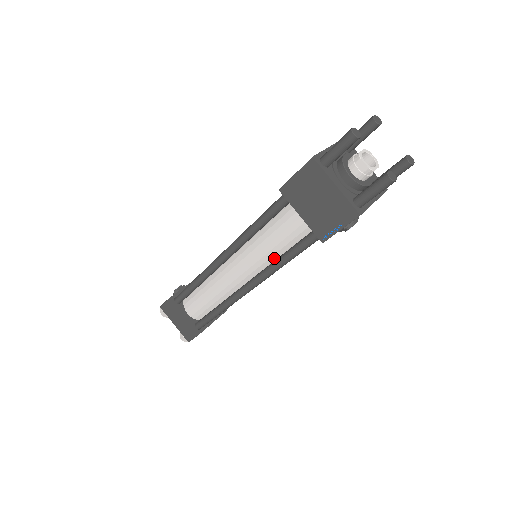
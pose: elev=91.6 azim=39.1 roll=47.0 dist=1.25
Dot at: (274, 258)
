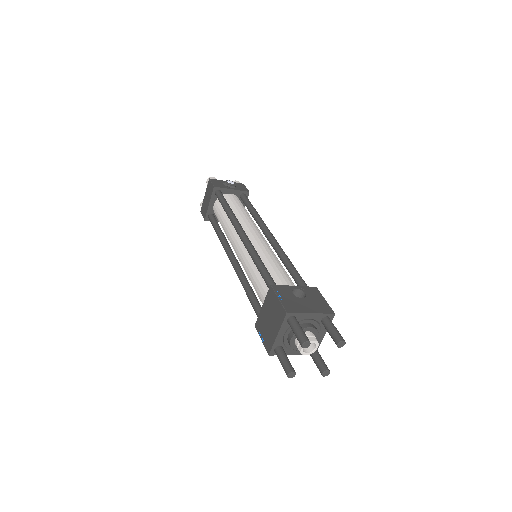
Dot at: occluded
